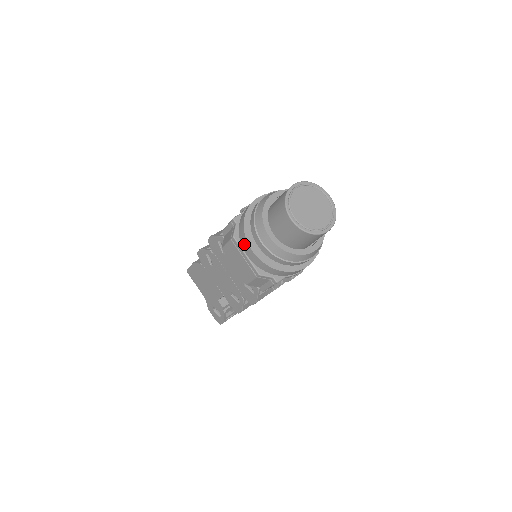
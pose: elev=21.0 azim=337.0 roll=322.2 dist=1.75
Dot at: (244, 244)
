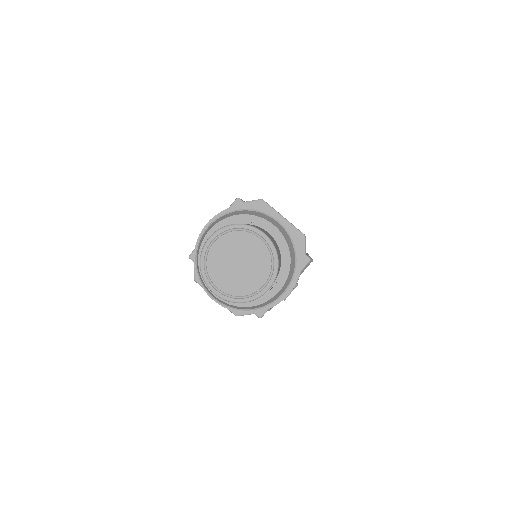
Dot at: occluded
